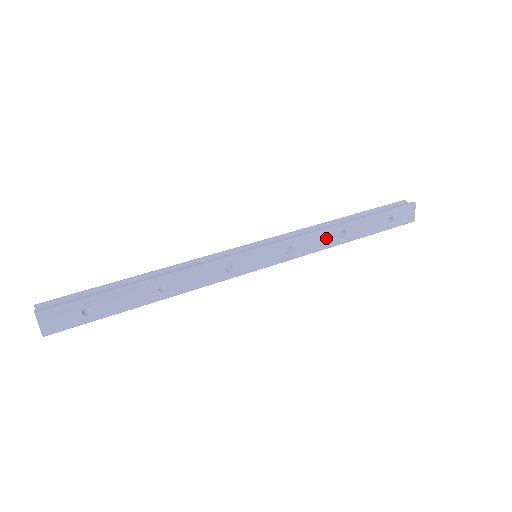
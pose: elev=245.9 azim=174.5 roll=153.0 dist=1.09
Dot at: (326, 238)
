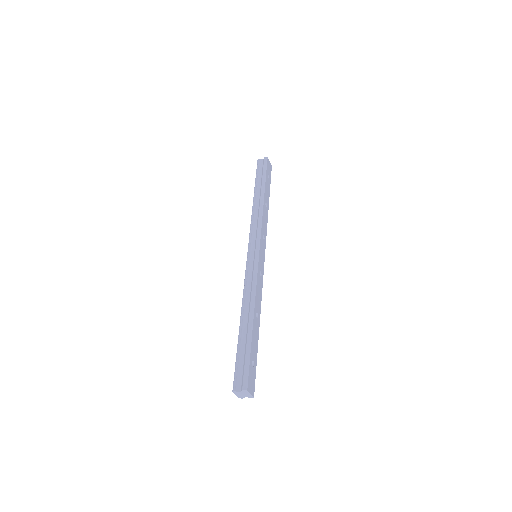
Dot at: (265, 214)
